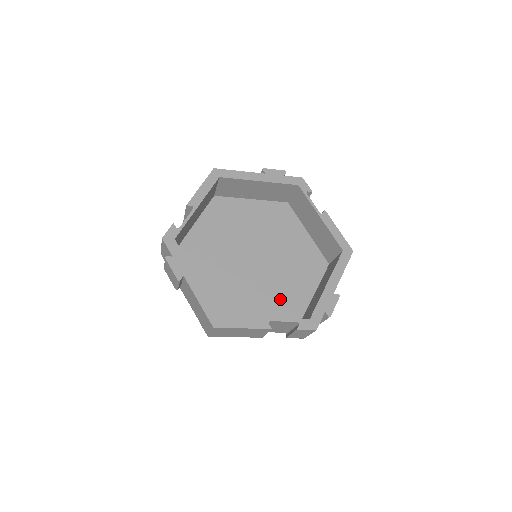
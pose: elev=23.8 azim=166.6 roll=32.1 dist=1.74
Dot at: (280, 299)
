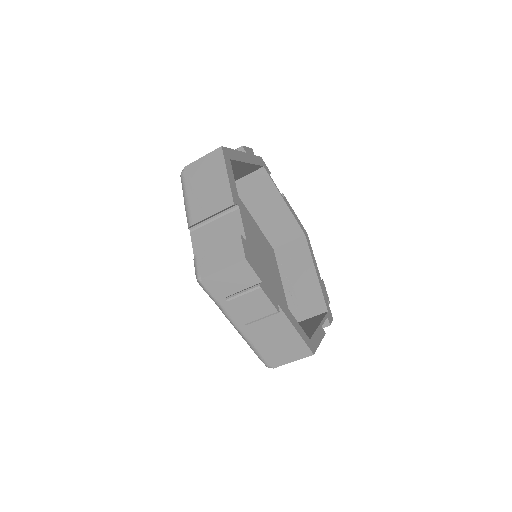
Dot at: occluded
